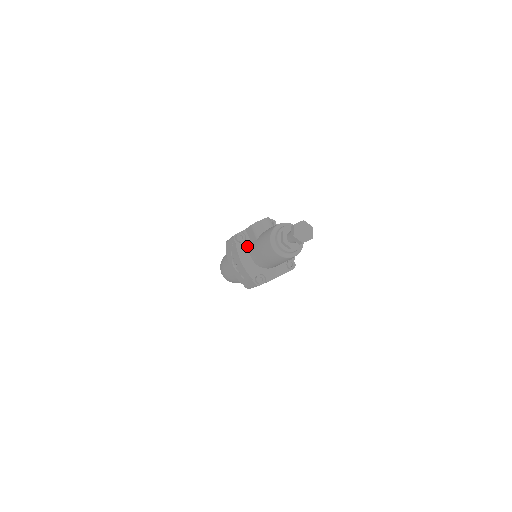
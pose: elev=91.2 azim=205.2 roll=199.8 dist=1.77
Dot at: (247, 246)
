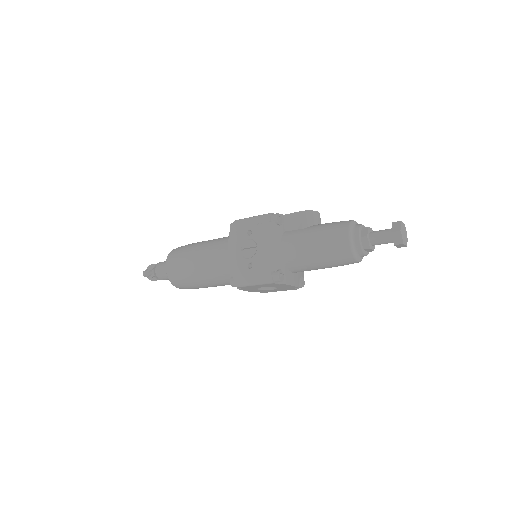
Dot at: (281, 232)
